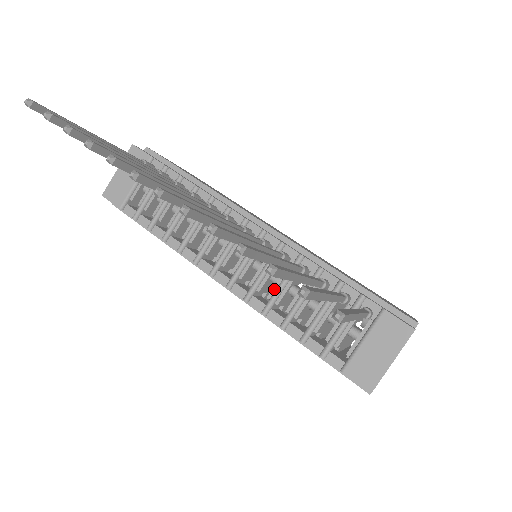
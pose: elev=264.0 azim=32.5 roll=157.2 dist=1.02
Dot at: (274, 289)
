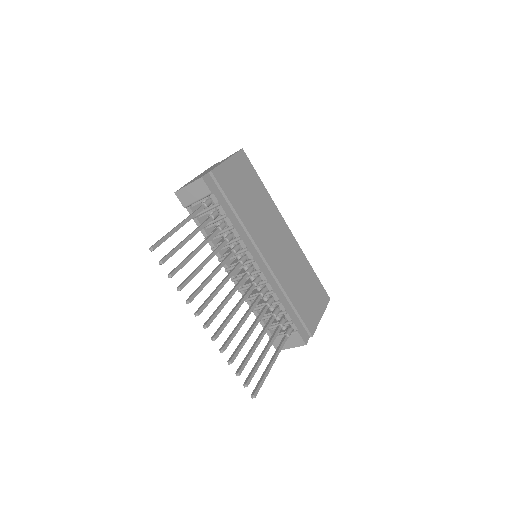
Dot at: (254, 295)
